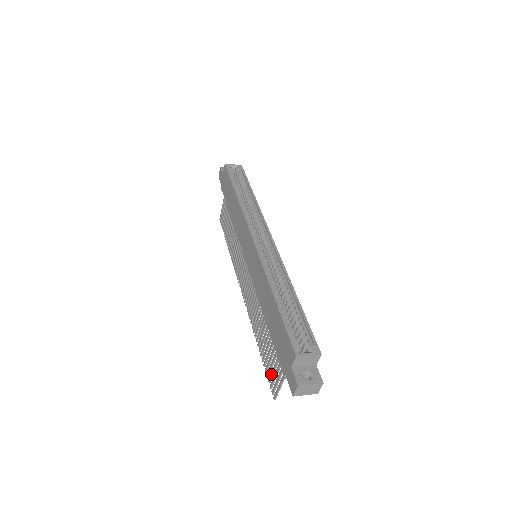
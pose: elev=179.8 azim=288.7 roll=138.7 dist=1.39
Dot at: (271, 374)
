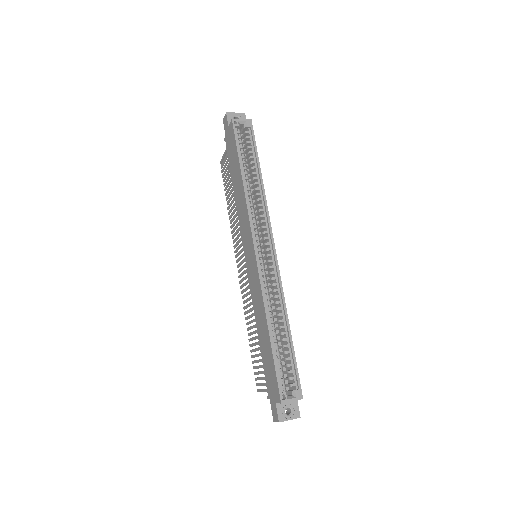
Dot at: (257, 373)
